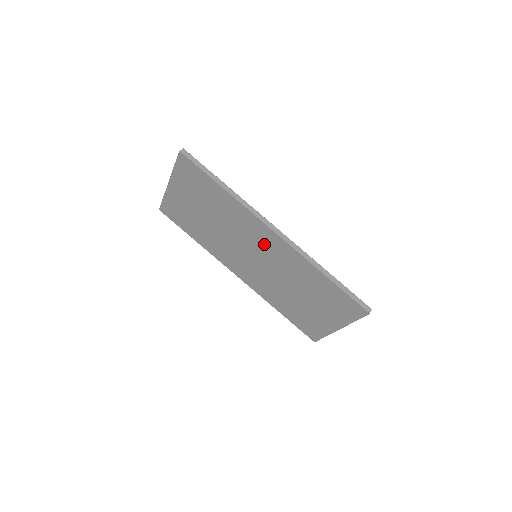
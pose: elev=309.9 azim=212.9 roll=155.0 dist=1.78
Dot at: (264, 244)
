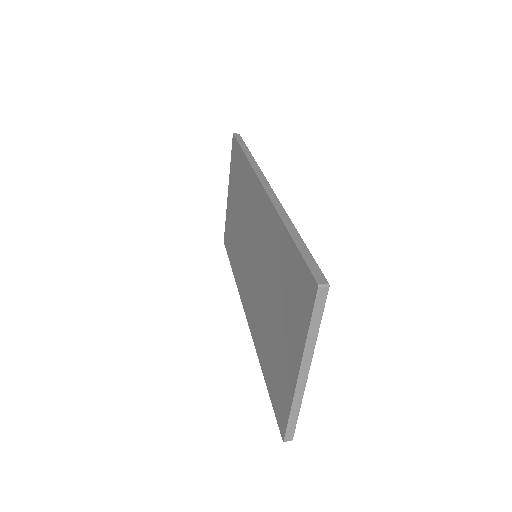
Dot at: (257, 219)
